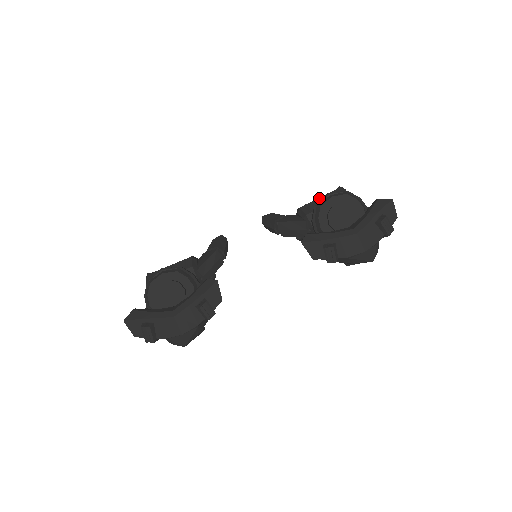
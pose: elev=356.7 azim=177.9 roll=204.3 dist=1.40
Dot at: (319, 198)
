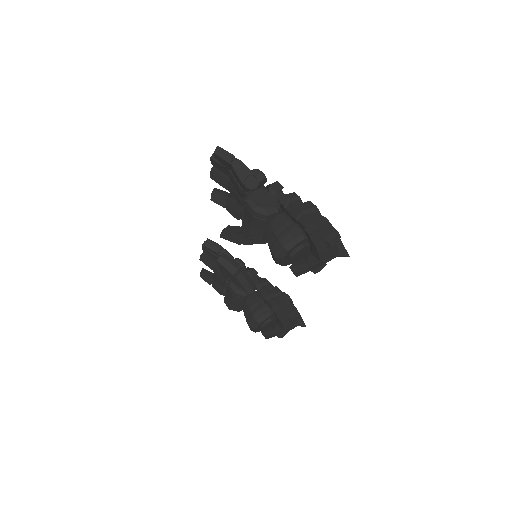
Dot at: (251, 227)
